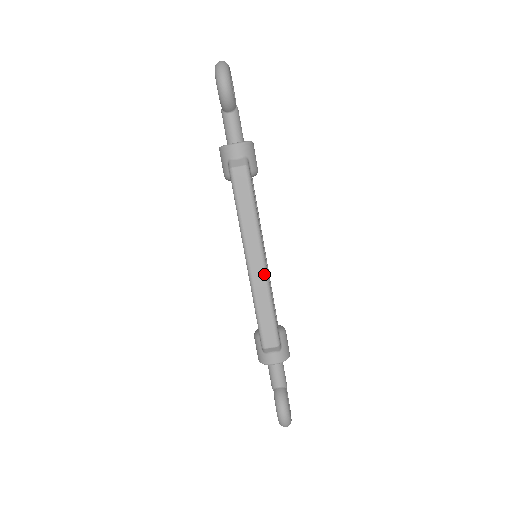
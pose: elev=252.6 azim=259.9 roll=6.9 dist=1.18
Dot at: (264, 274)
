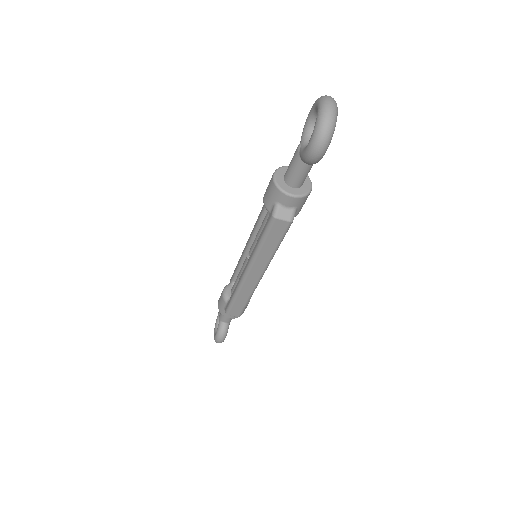
Dot at: (255, 285)
